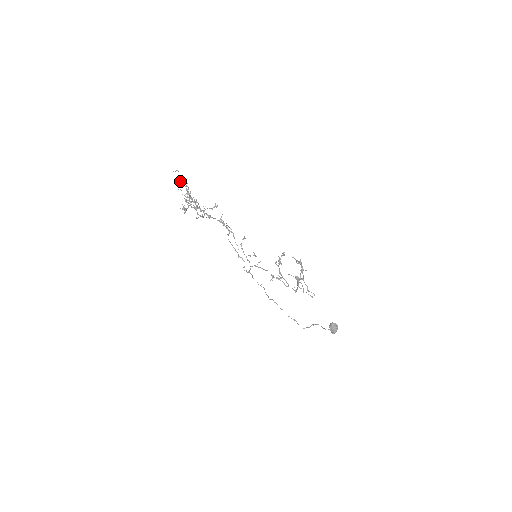
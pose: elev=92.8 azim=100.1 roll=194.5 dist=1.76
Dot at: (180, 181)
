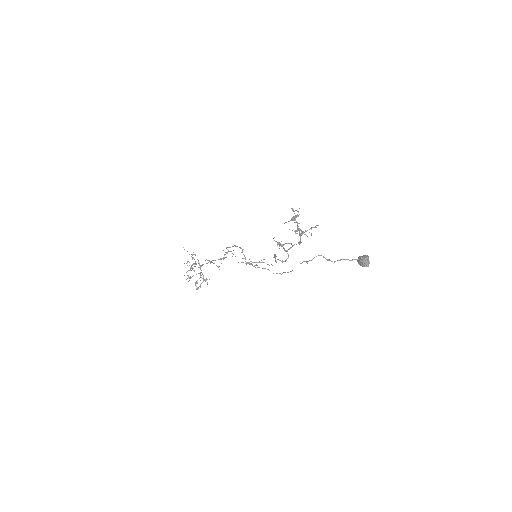
Dot at: (188, 270)
